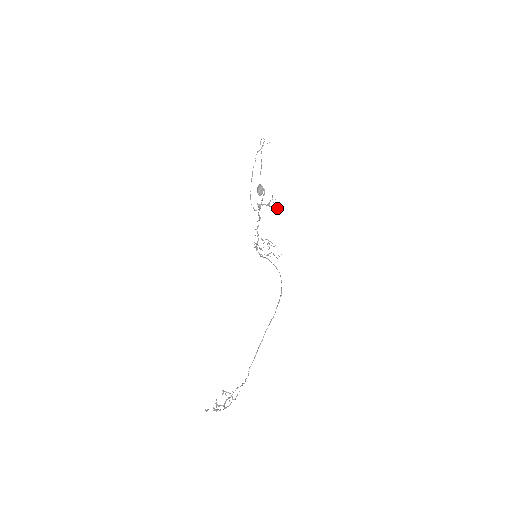
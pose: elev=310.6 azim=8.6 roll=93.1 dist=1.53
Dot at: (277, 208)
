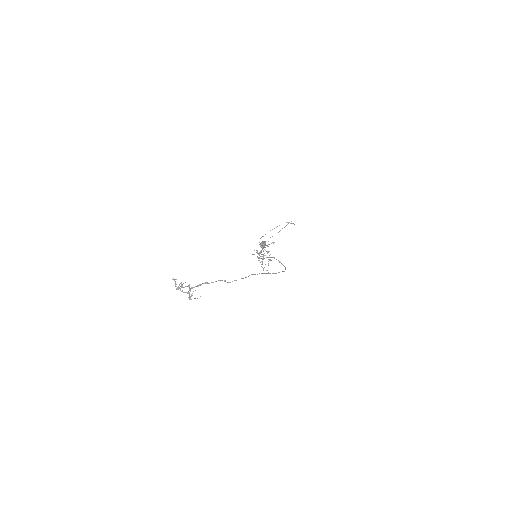
Dot at: (270, 259)
